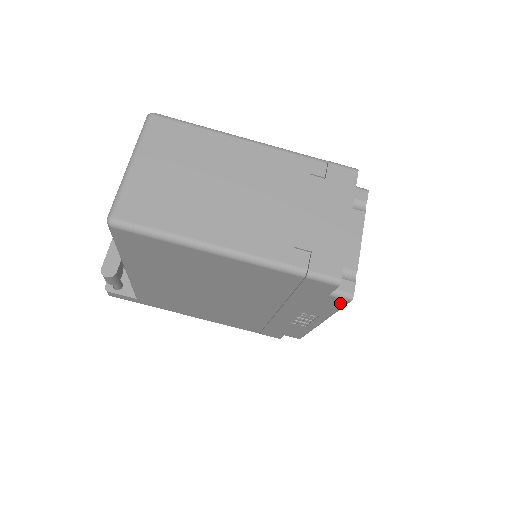
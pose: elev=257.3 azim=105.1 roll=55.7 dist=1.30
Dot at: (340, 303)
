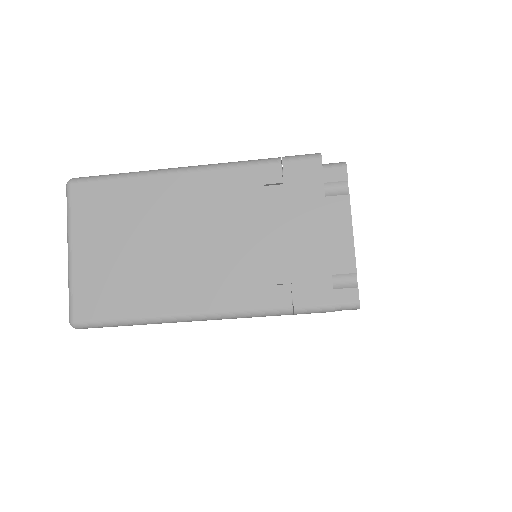
Dot at: occluded
